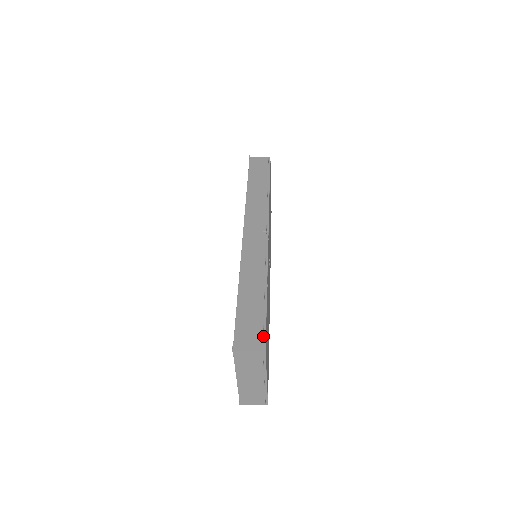
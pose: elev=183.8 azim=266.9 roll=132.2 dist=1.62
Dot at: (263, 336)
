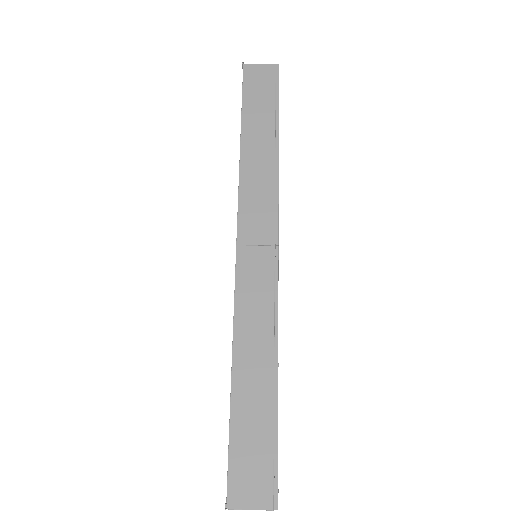
Dot at: (273, 477)
